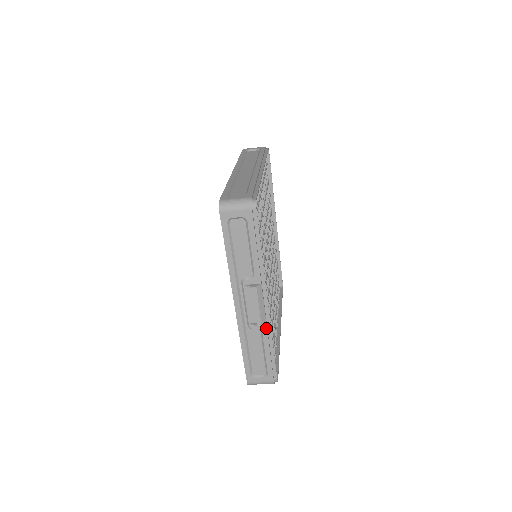
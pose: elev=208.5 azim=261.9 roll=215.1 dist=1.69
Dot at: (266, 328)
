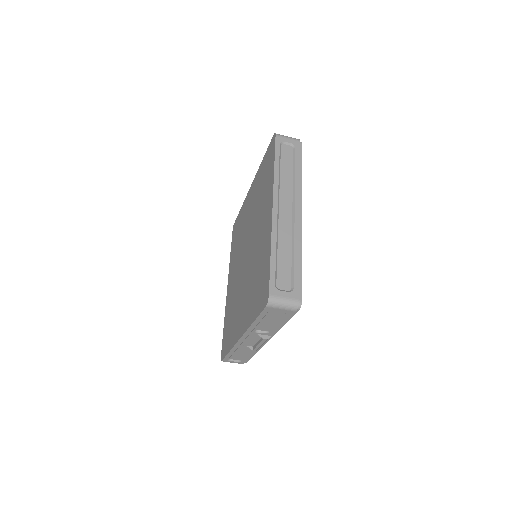
Dot at: occluded
